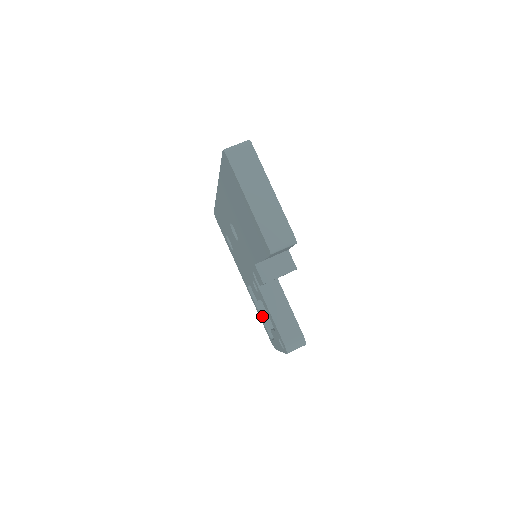
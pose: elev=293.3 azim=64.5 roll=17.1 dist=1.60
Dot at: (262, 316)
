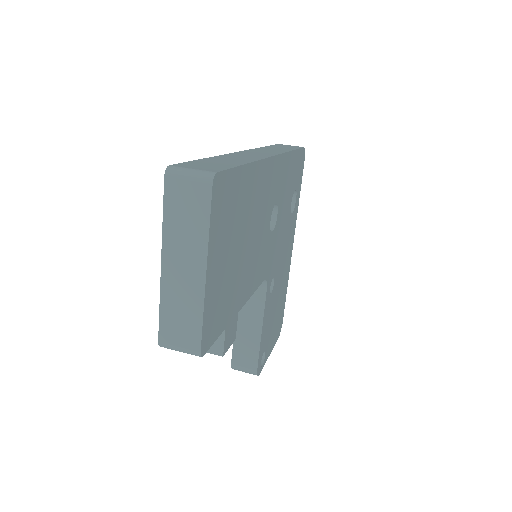
Dot at: occluded
